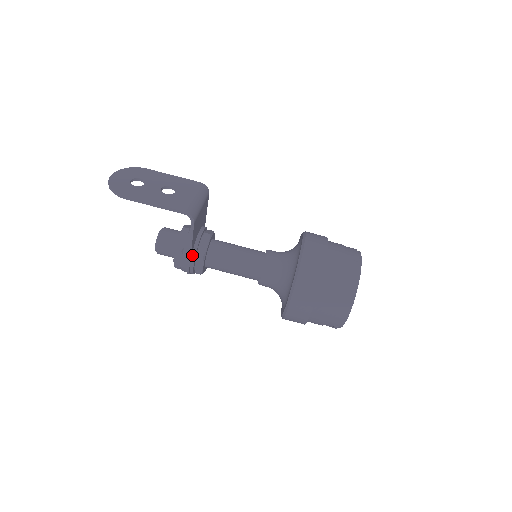
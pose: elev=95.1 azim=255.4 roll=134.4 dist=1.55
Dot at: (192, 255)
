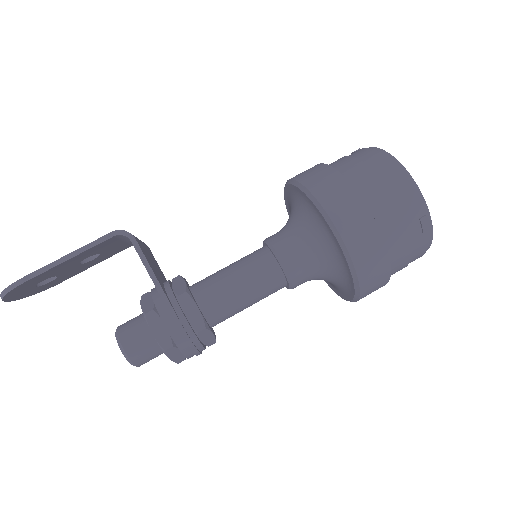
Dot at: (171, 302)
